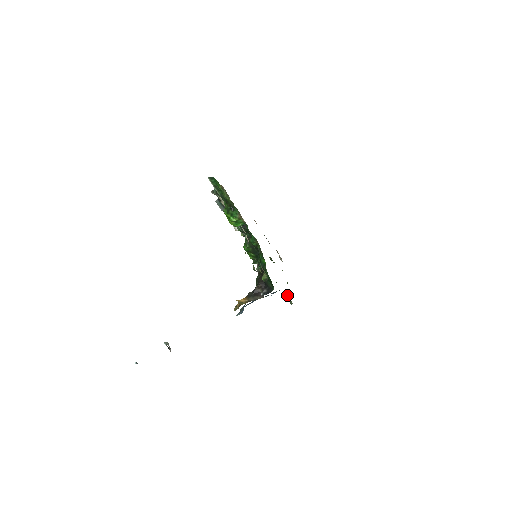
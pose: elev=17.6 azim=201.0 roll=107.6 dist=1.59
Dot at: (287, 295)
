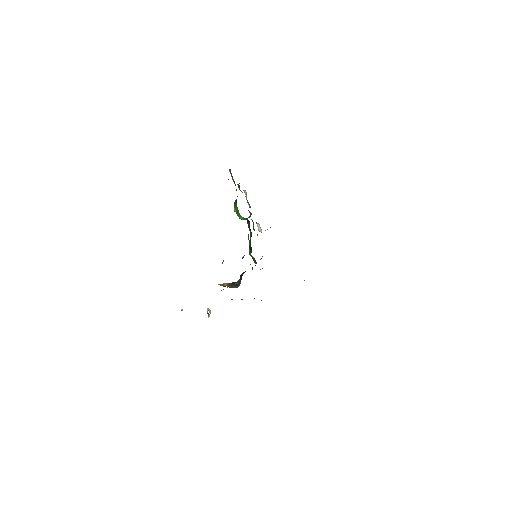
Dot at: occluded
